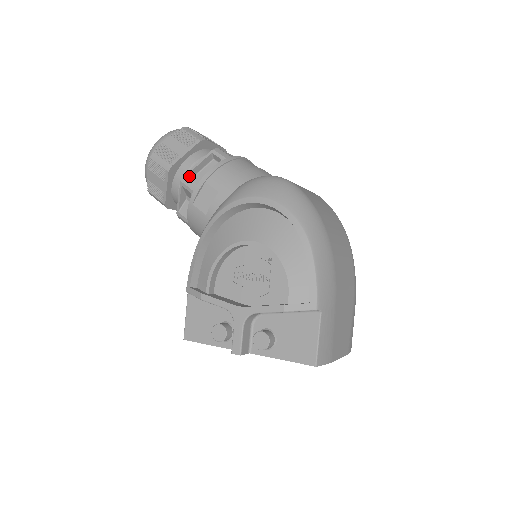
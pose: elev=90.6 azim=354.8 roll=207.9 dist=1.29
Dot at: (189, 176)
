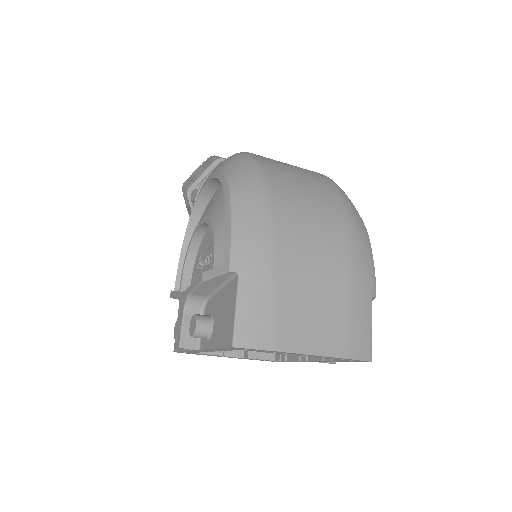
Dot at: (195, 190)
